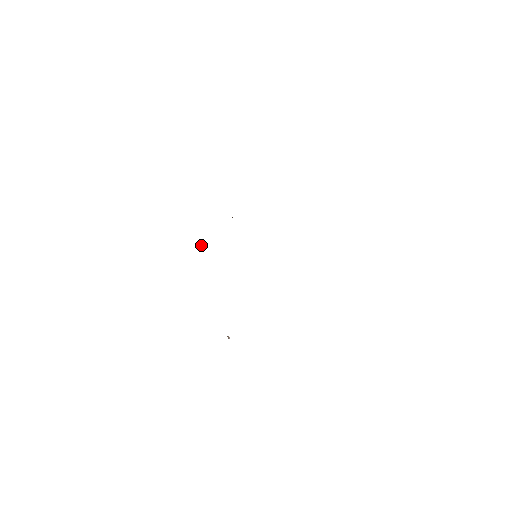
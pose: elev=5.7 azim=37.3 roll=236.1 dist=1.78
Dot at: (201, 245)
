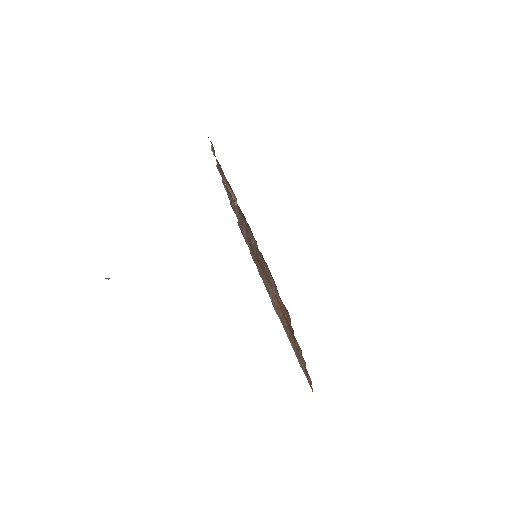
Dot at: occluded
